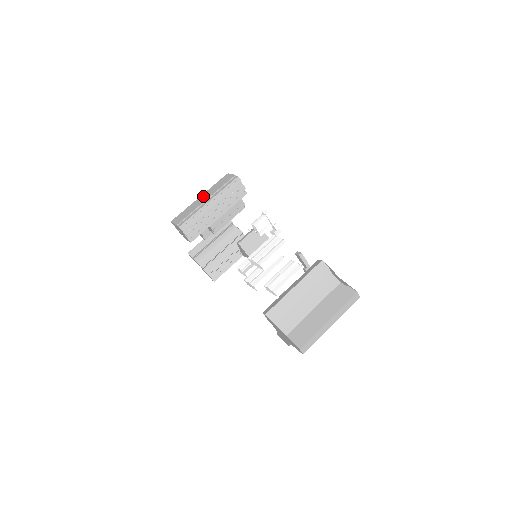
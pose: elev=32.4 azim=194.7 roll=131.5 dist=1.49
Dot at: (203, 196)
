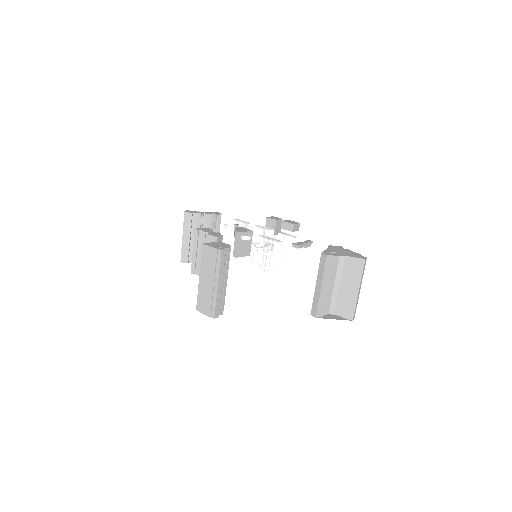
Dot at: (204, 278)
